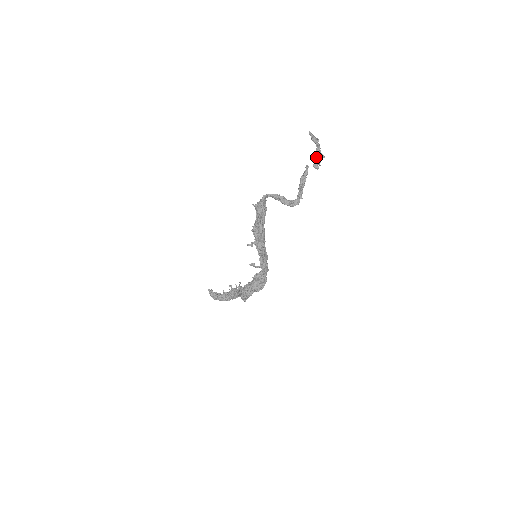
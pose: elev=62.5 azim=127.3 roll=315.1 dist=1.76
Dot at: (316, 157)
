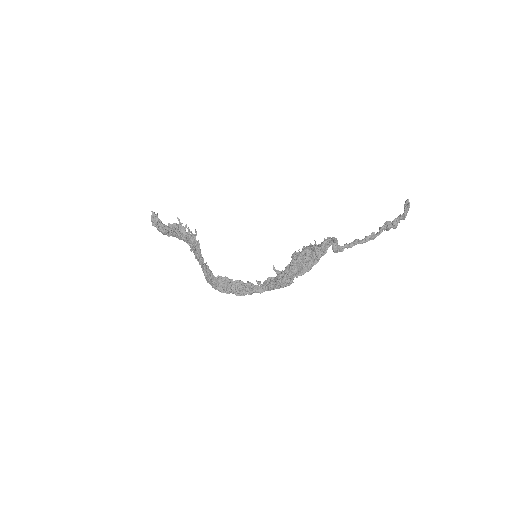
Dot at: (391, 224)
